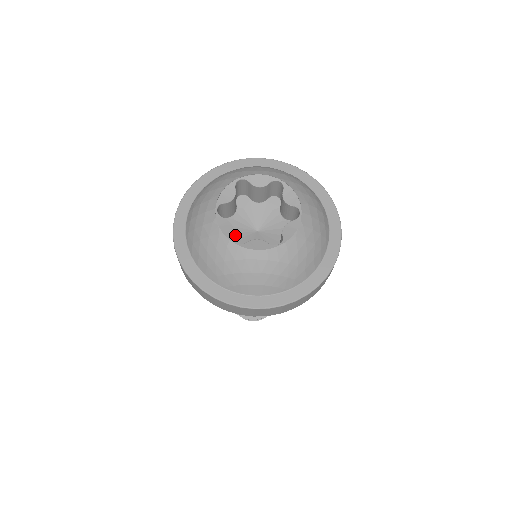
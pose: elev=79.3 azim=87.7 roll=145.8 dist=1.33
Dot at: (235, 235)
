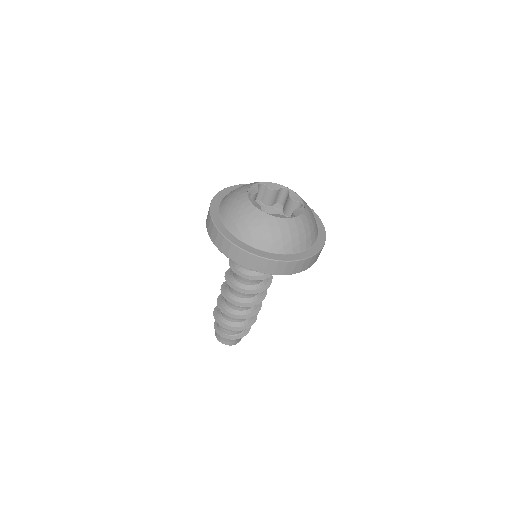
Dot at: occluded
